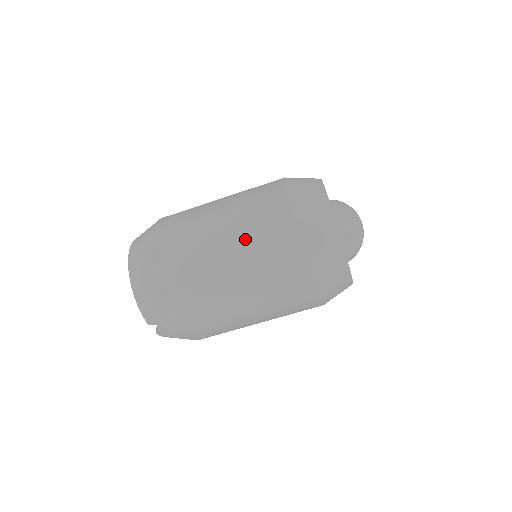
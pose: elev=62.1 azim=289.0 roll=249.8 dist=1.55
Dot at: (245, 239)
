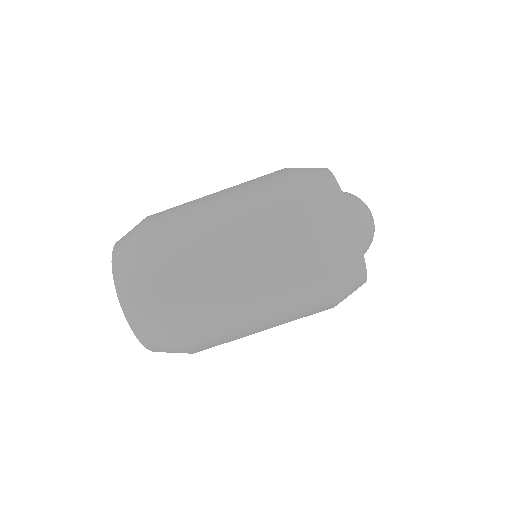
Dot at: (268, 287)
